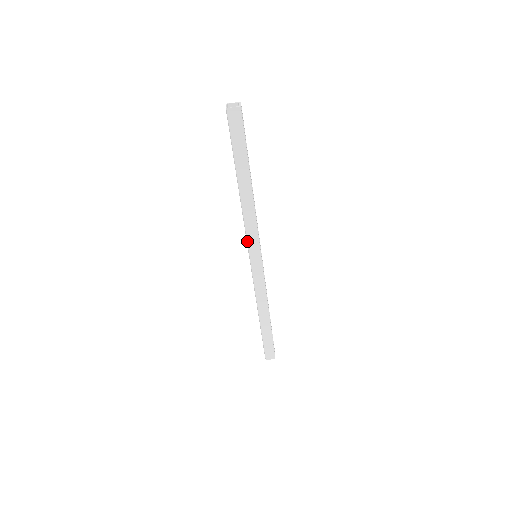
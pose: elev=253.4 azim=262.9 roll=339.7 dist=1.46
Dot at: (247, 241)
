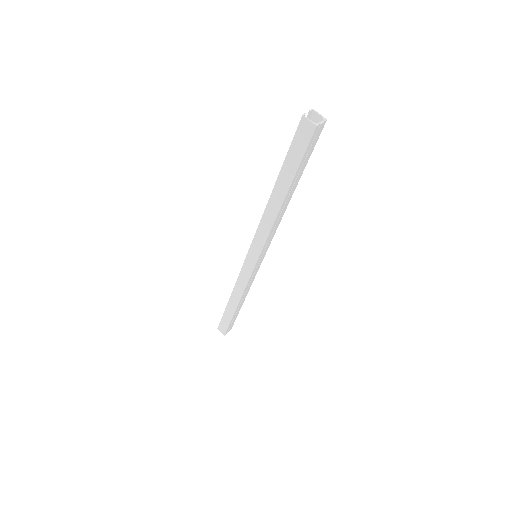
Dot at: (253, 239)
